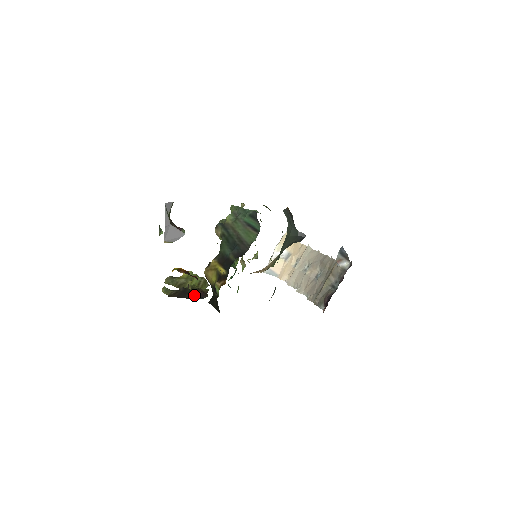
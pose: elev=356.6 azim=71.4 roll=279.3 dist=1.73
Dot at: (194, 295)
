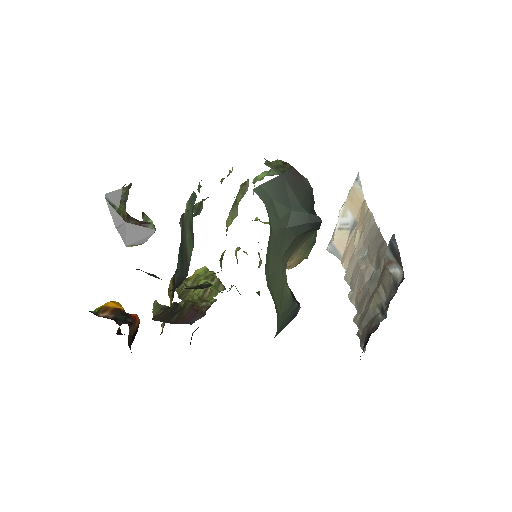
Dot at: (182, 317)
